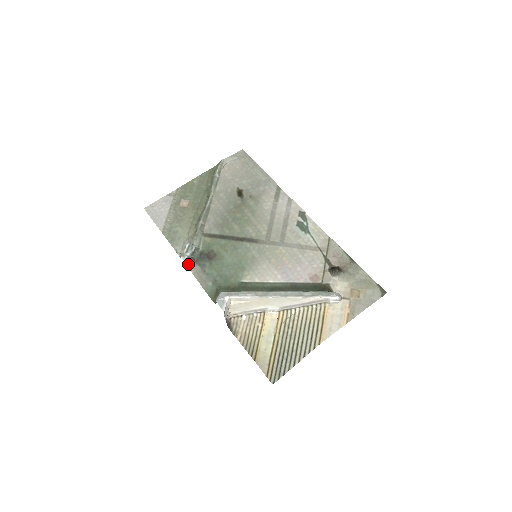
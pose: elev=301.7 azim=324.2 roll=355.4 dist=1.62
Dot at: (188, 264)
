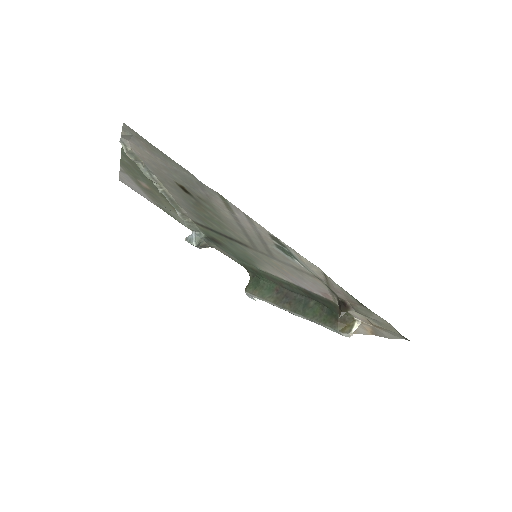
Dot at: (204, 247)
